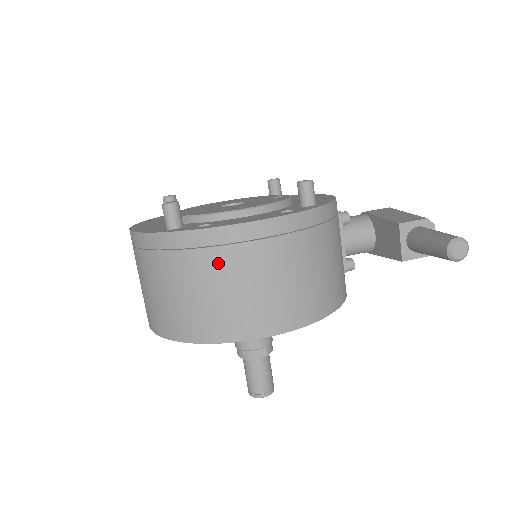
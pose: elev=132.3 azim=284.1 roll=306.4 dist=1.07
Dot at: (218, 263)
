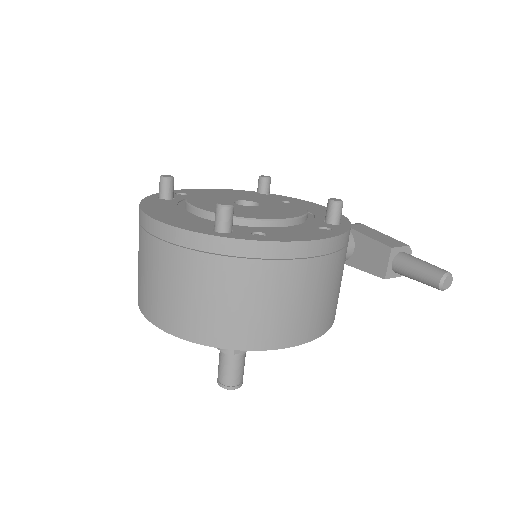
Dot at: (274, 276)
